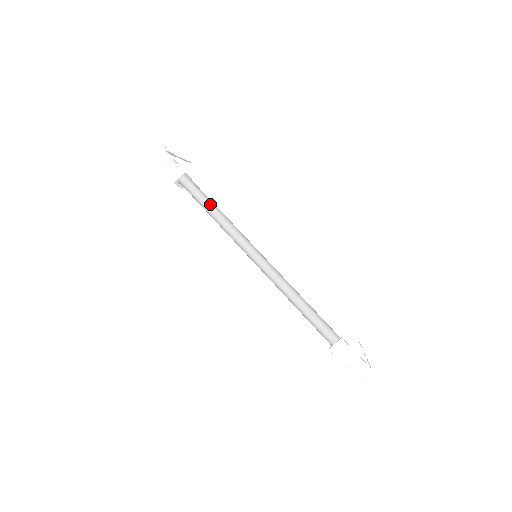
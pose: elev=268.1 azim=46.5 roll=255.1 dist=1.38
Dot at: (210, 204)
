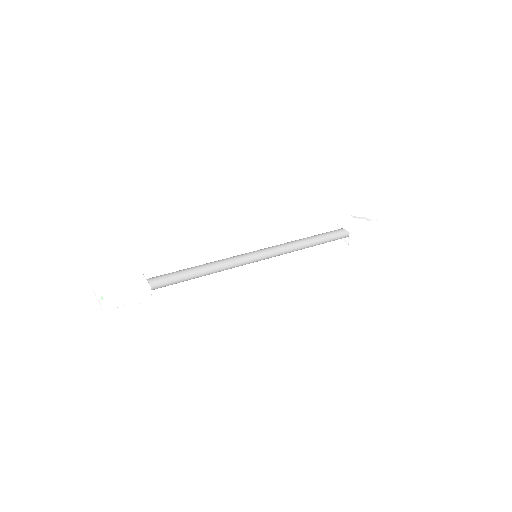
Dot at: (192, 274)
